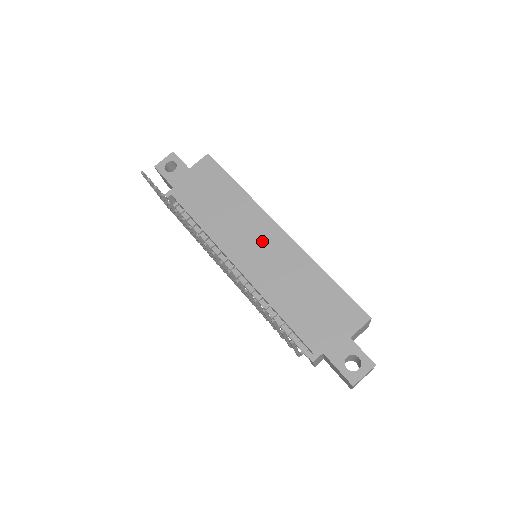
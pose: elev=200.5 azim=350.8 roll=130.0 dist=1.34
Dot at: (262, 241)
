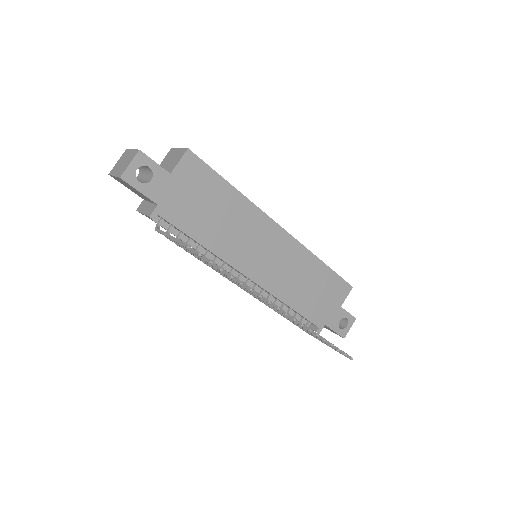
Dot at: (269, 247)
